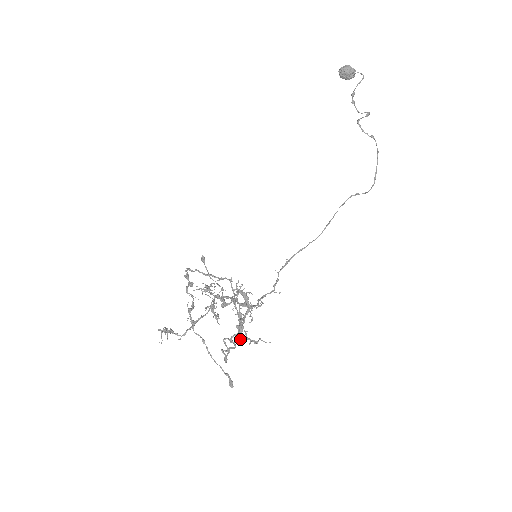
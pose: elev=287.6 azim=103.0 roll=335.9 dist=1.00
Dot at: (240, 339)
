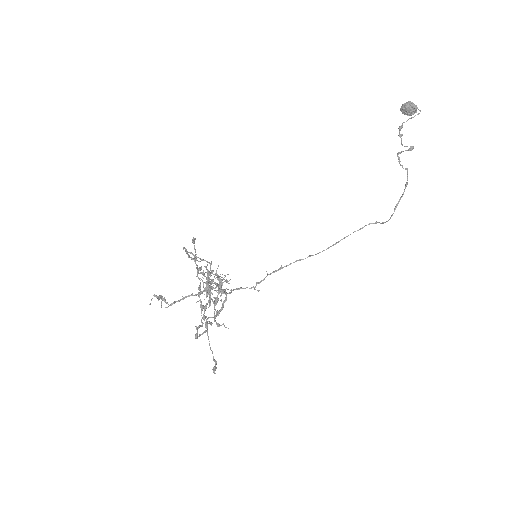
Dot at: (203, 316)
